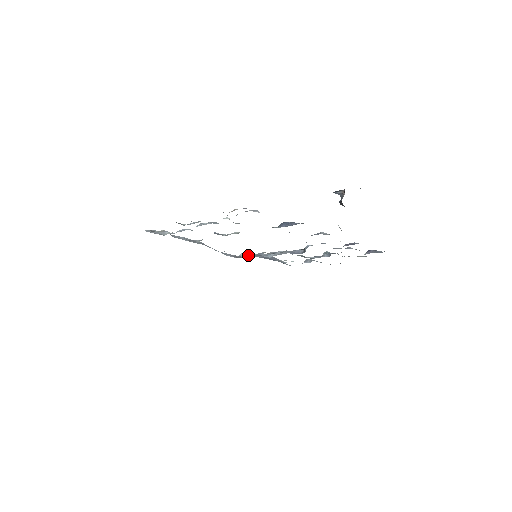
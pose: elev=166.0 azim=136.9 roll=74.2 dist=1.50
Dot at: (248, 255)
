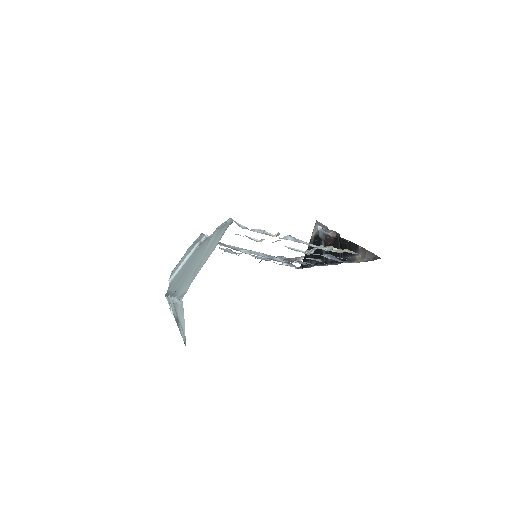
Dot at: occluded
